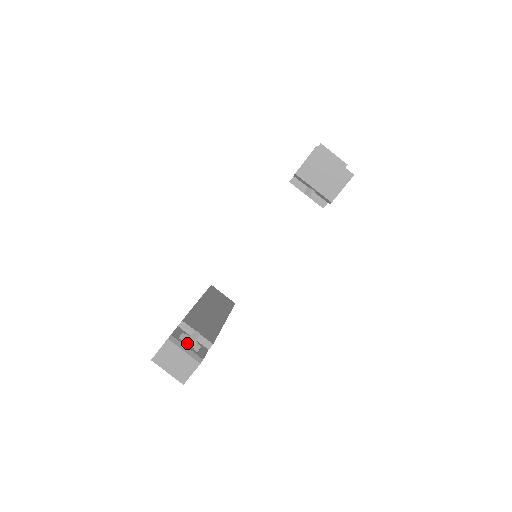
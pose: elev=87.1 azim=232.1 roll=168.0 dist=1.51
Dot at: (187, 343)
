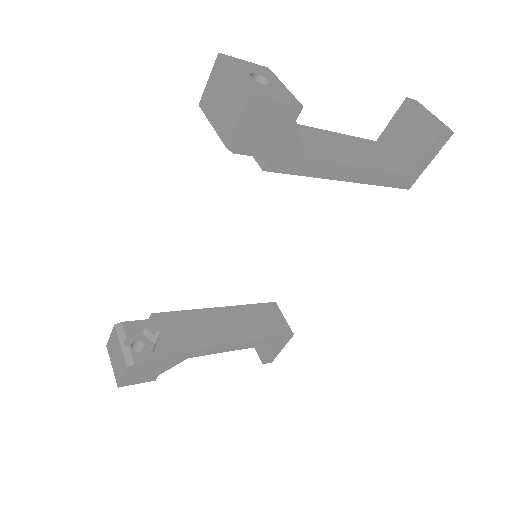
Dot at: (150, 343)
